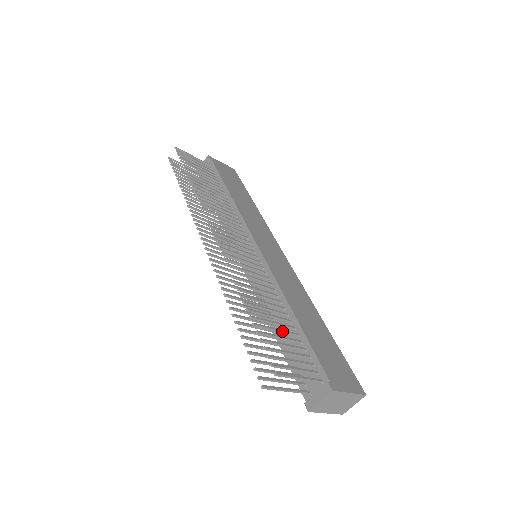
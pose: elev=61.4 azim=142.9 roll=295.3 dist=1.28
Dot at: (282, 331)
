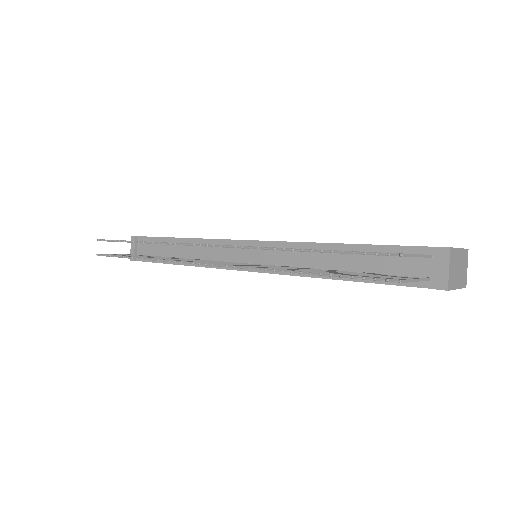
Dot at: occluded
